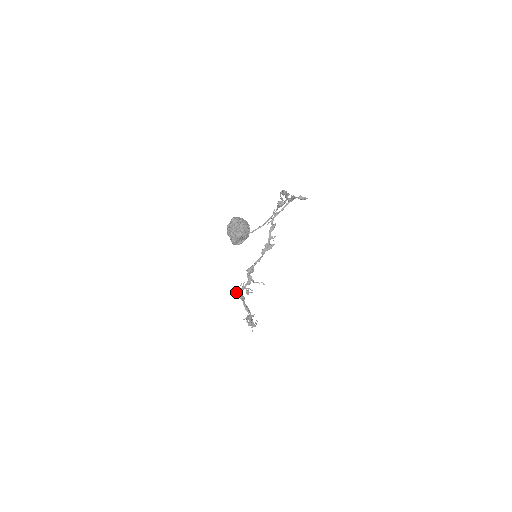
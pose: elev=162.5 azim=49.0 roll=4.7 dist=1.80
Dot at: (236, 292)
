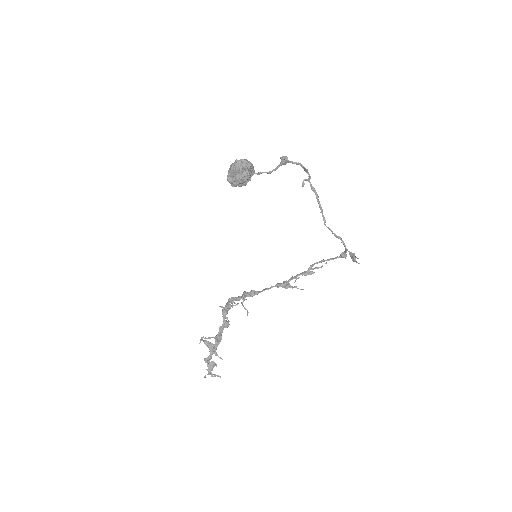
Dot at: occluded
